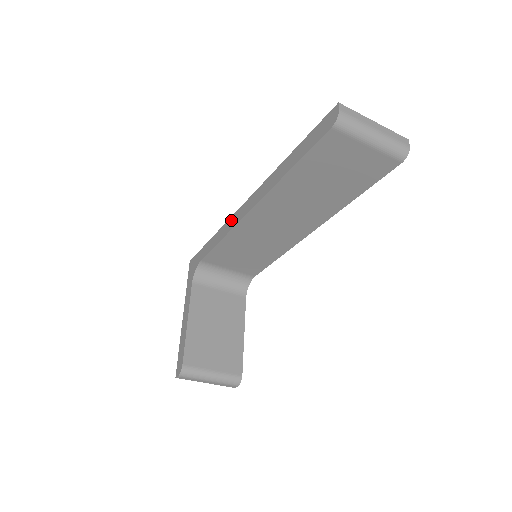
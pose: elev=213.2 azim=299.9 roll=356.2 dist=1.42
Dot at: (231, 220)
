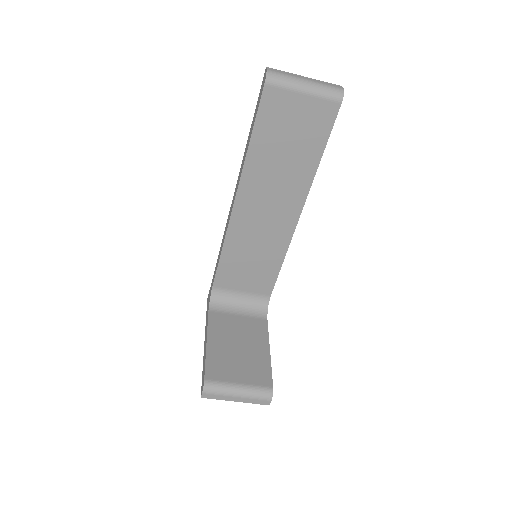
Dot at: (225, 229)
